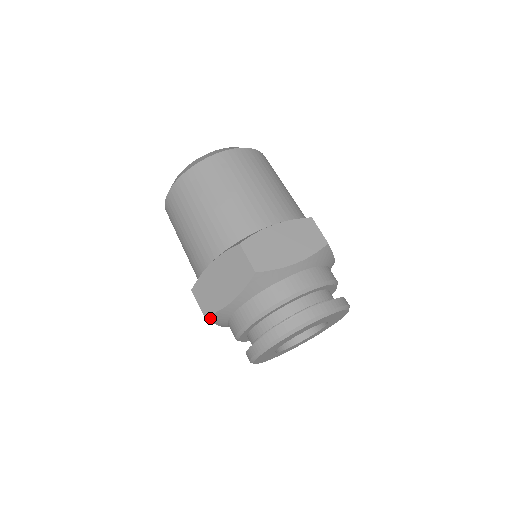
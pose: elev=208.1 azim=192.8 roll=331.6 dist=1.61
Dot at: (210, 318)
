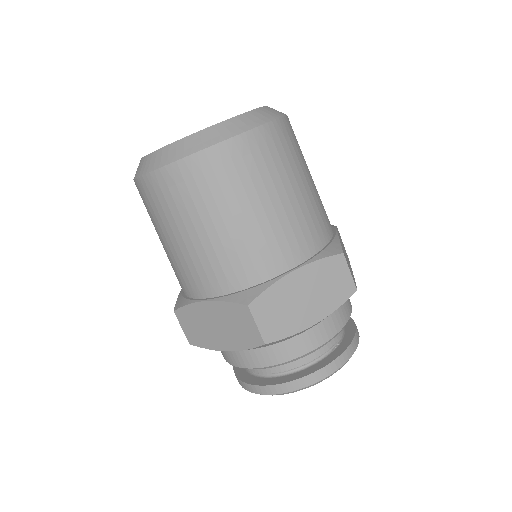
Dot at: (265, 345)
